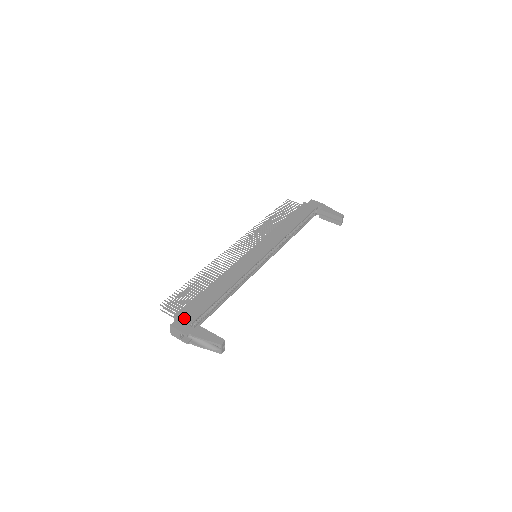
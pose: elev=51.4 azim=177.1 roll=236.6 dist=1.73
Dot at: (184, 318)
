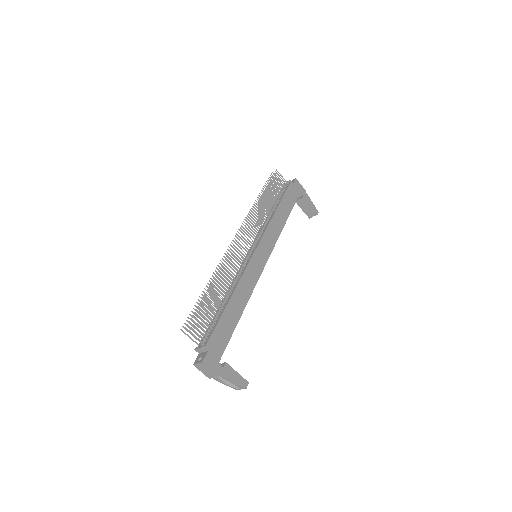
Dot at: (213, 352)
